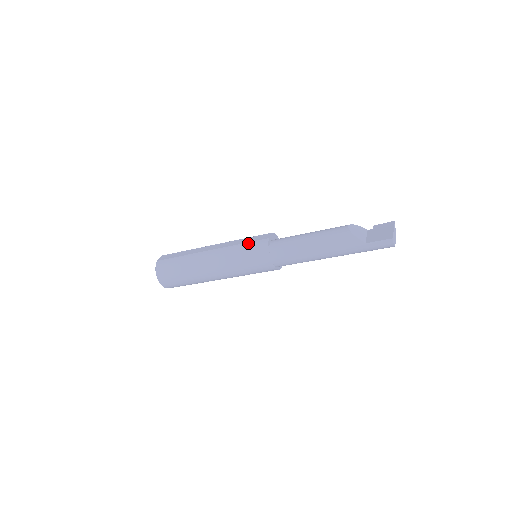
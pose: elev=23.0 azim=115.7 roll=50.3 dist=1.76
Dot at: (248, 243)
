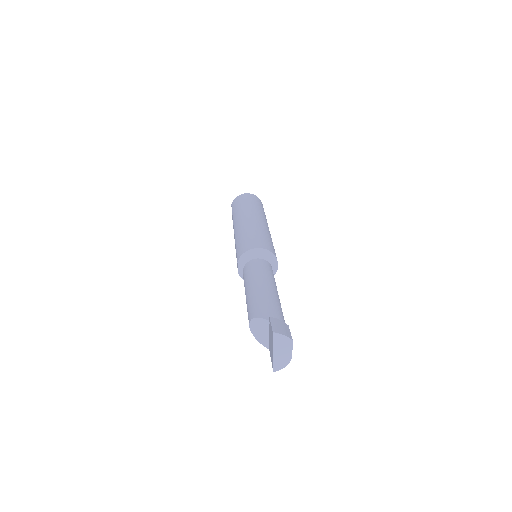
Dot at: occluded
